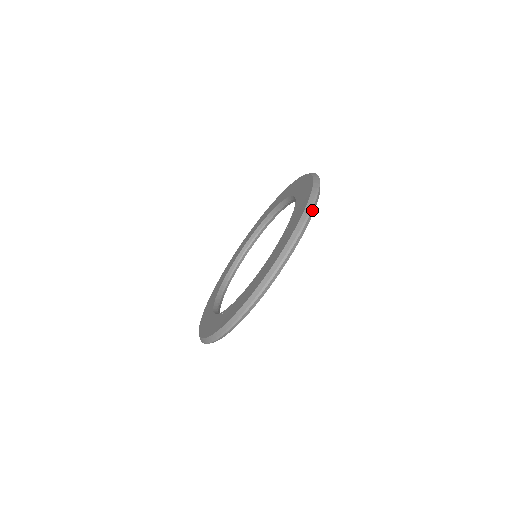
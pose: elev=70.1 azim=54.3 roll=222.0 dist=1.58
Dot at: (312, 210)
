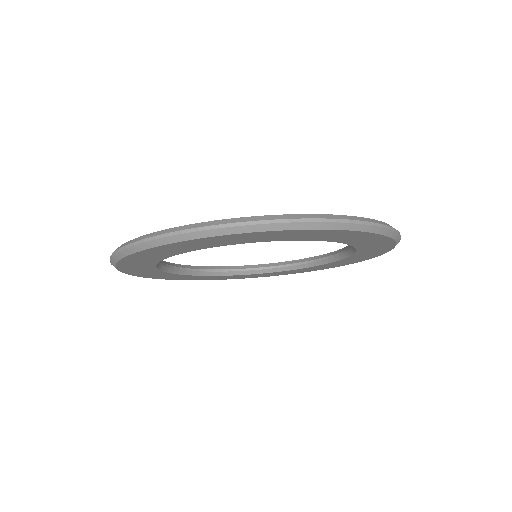
Dot at: (346, 224)
